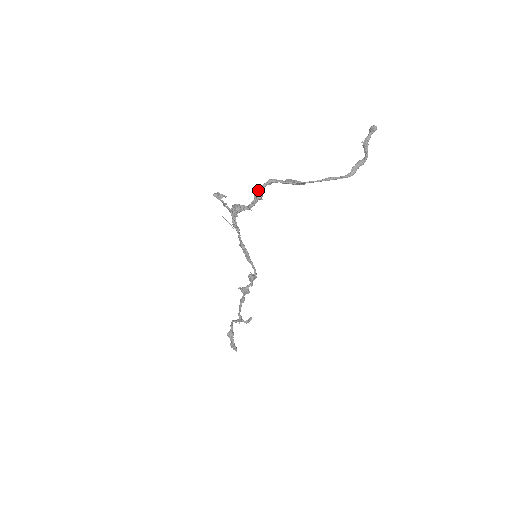
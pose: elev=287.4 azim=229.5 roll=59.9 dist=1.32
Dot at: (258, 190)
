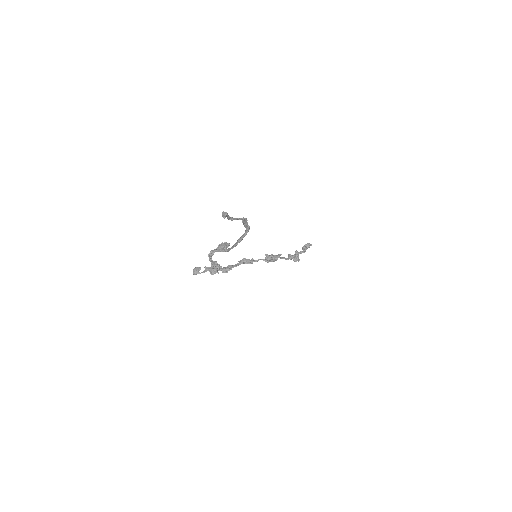
Dot at: (211, 263)
